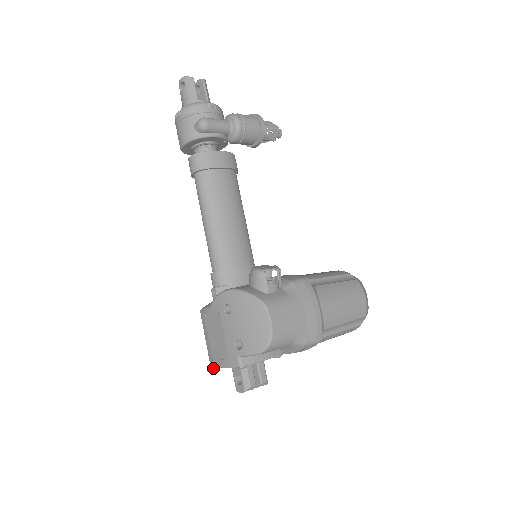
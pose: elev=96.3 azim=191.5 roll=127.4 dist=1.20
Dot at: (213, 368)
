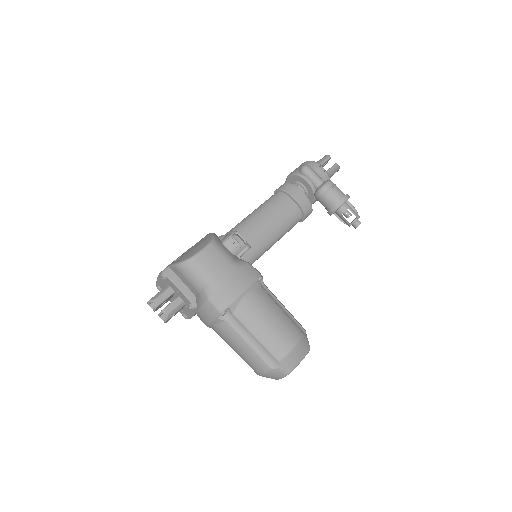
Dot at: (157, 285)
